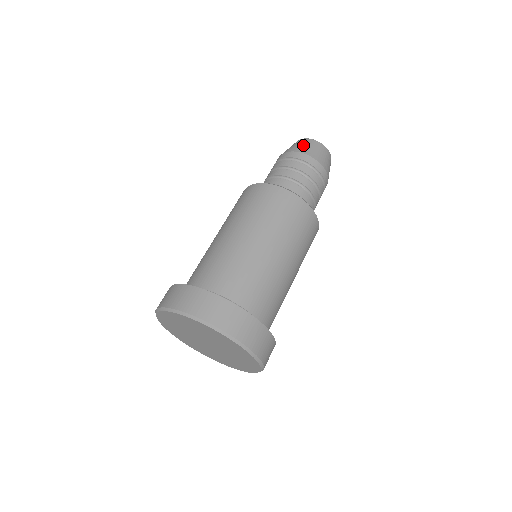
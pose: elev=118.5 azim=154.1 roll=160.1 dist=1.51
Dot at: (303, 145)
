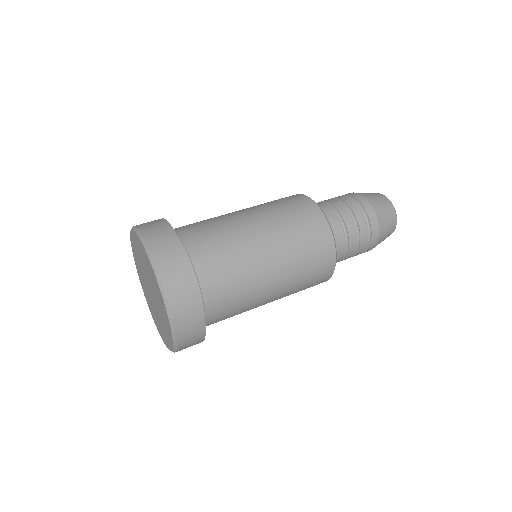
Dot at: (378, 199)
